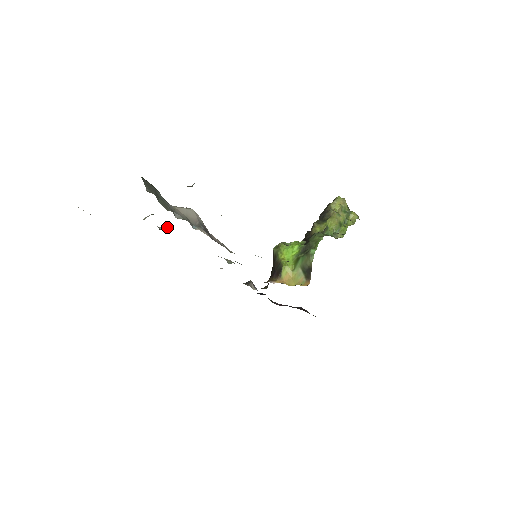
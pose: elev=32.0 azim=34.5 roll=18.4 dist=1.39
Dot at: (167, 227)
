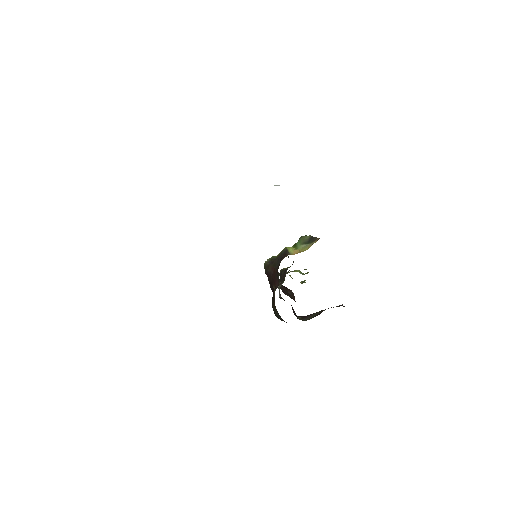
Dot at: occluded
